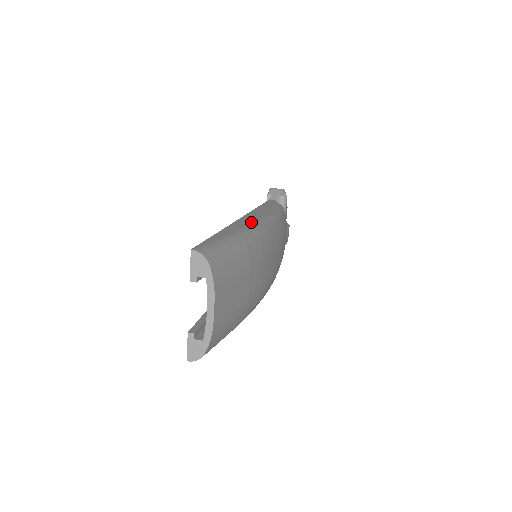
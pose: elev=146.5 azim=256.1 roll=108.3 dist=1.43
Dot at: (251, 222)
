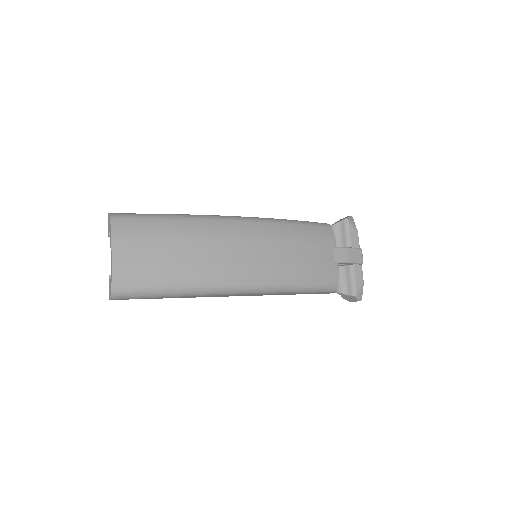
Dot at: occluded
